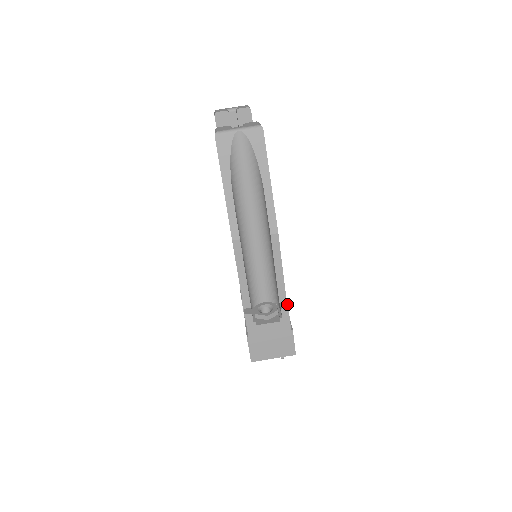
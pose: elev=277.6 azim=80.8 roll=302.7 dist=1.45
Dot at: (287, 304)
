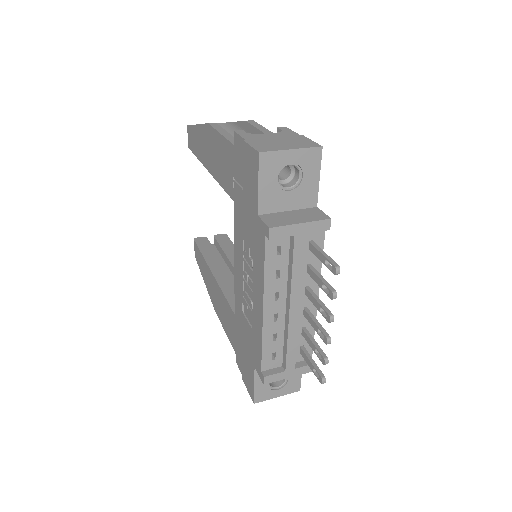
Dot at: occluded
